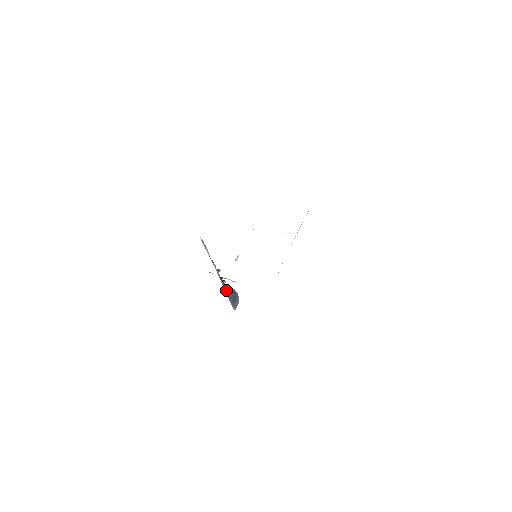
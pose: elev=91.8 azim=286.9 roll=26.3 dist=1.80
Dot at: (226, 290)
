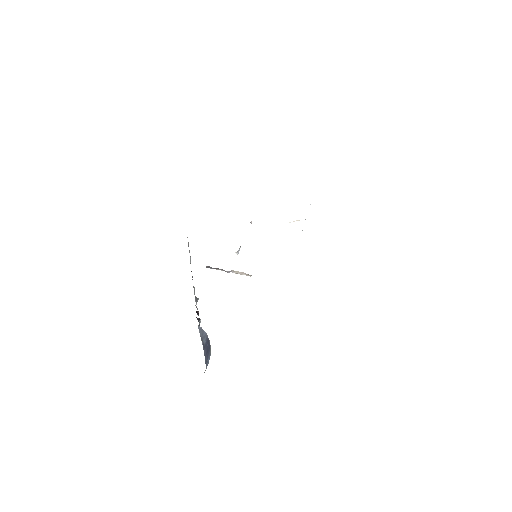
Dot at: (200, 334)
